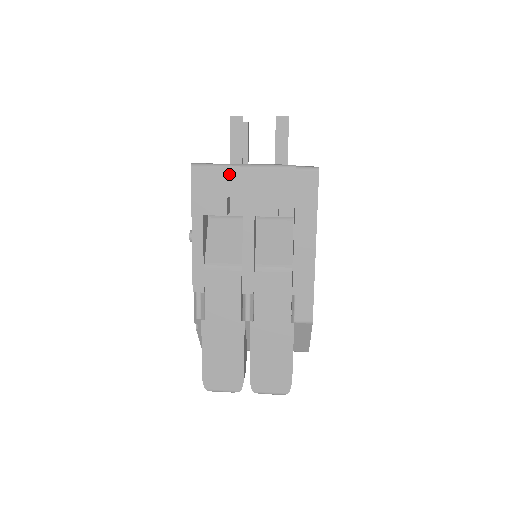
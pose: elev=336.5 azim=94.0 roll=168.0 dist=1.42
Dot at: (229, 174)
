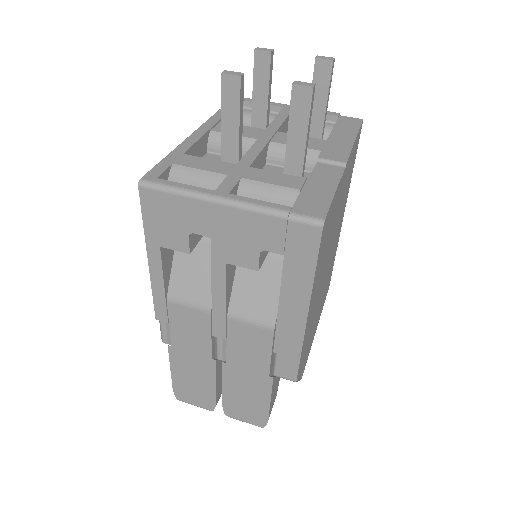
Dot at: (190, 206)
